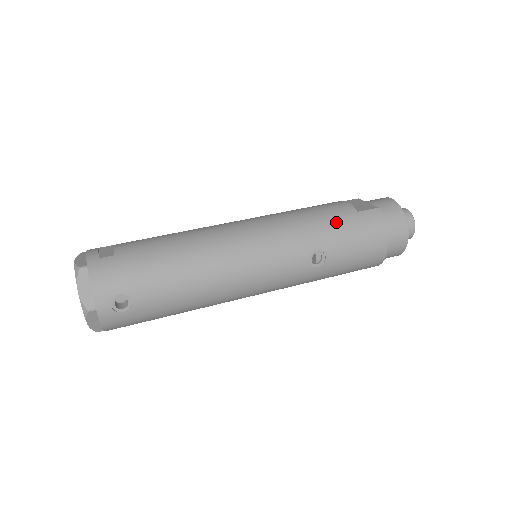
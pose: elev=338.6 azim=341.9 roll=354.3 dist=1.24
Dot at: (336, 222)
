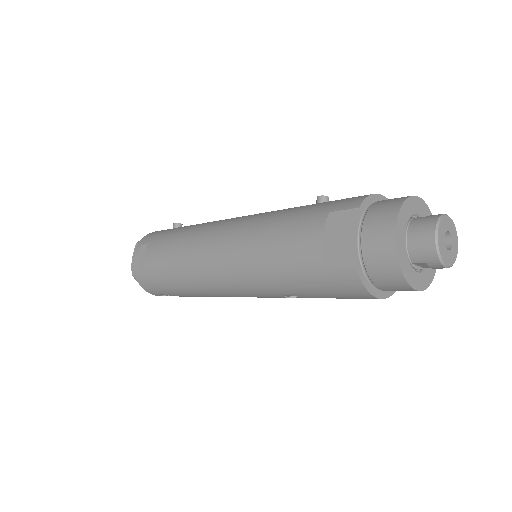
Dot at: (299, 276)
